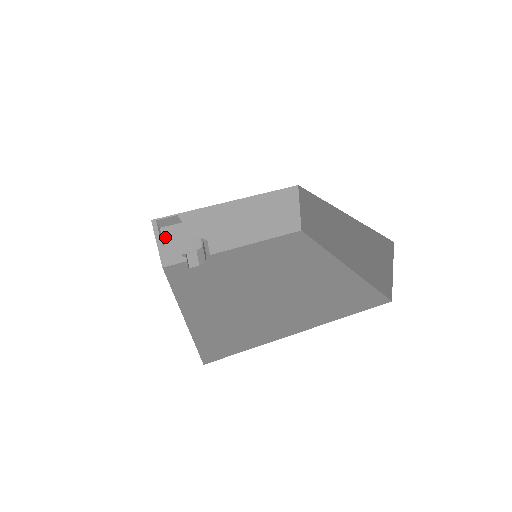
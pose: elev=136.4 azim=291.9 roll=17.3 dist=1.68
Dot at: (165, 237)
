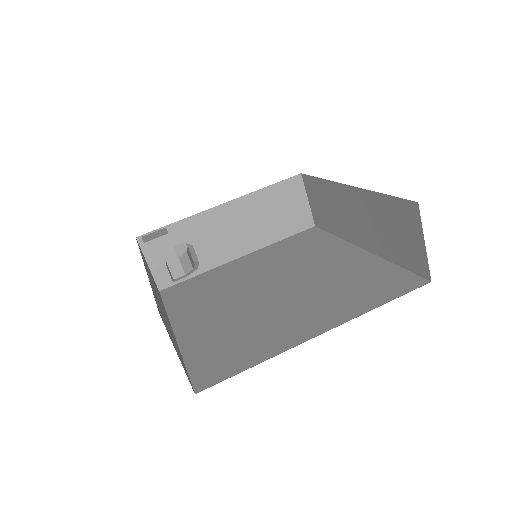
Dot at: (152, 253)
